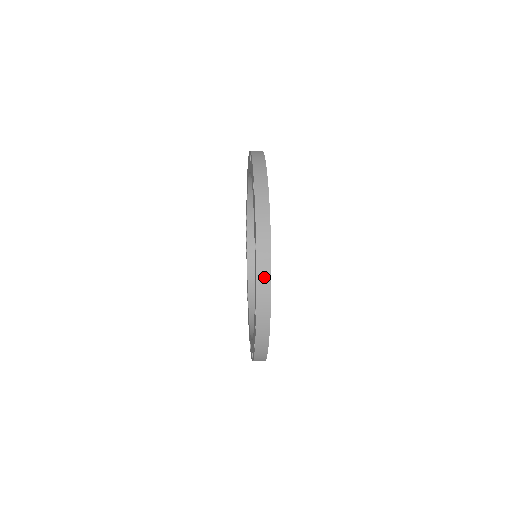
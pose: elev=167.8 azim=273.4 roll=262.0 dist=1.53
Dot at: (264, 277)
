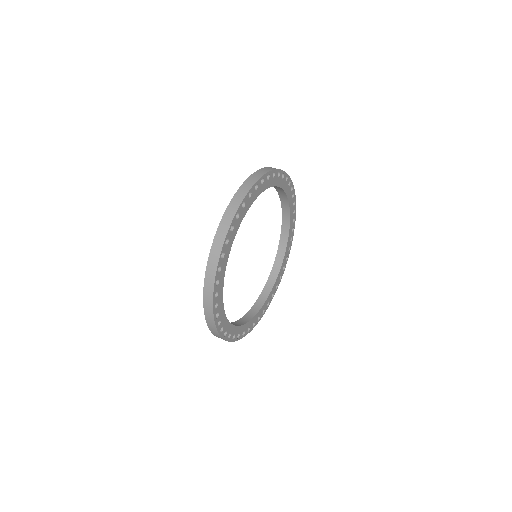
Dot at: (233, 207)
